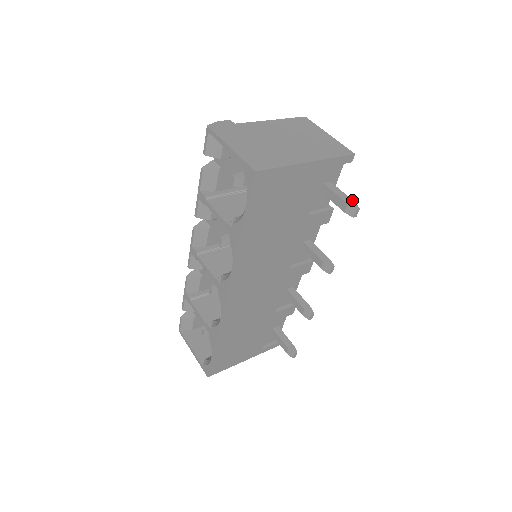
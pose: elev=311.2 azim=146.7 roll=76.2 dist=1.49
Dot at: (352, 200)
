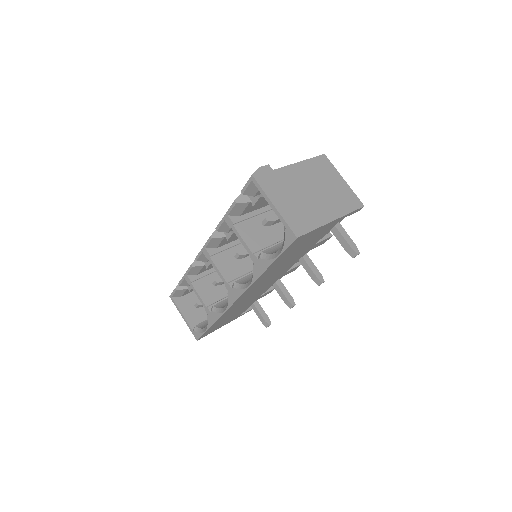
Dot at: (354, 243)
